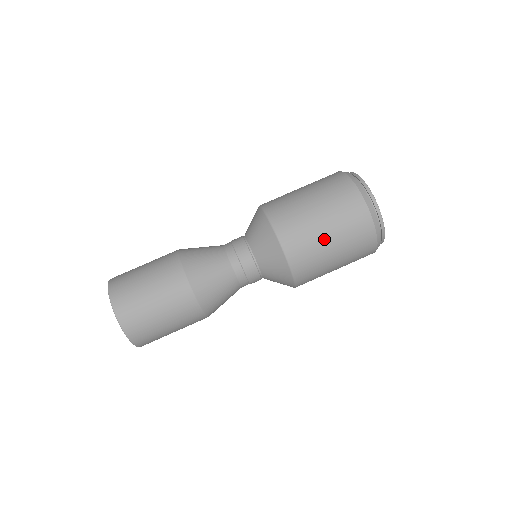
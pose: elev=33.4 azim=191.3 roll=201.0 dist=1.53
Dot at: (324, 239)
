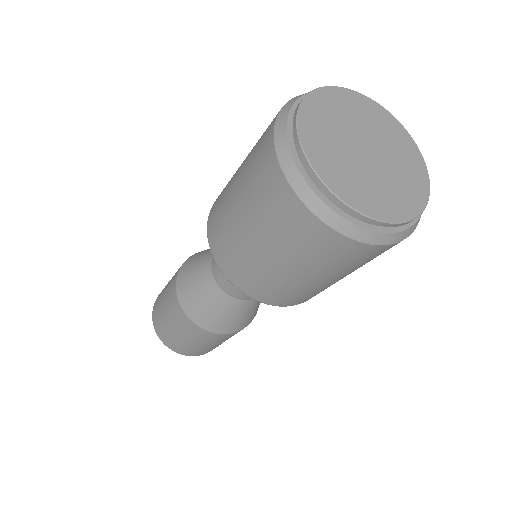
Dot at: (261, 257)
